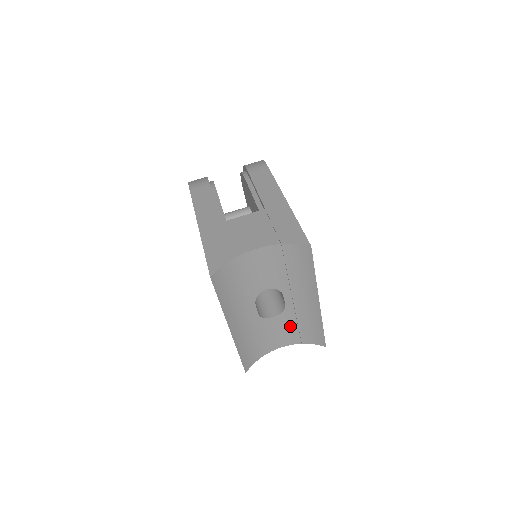
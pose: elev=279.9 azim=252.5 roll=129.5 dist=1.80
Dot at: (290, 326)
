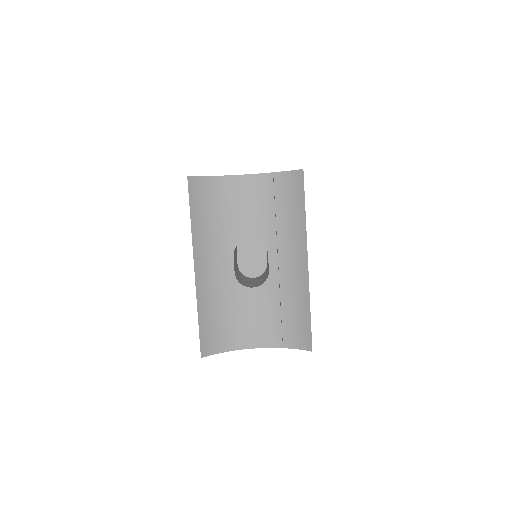
Dot at: (271, 311)
